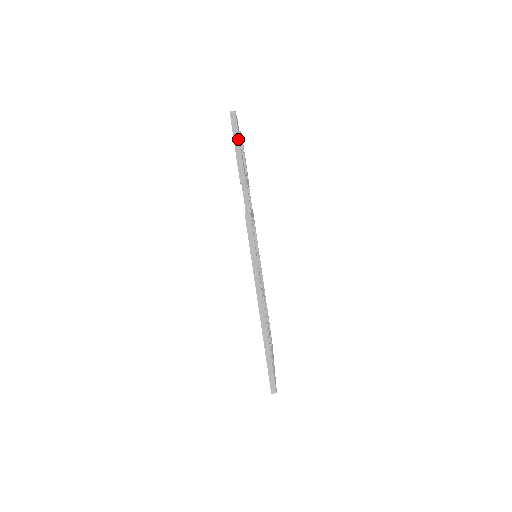
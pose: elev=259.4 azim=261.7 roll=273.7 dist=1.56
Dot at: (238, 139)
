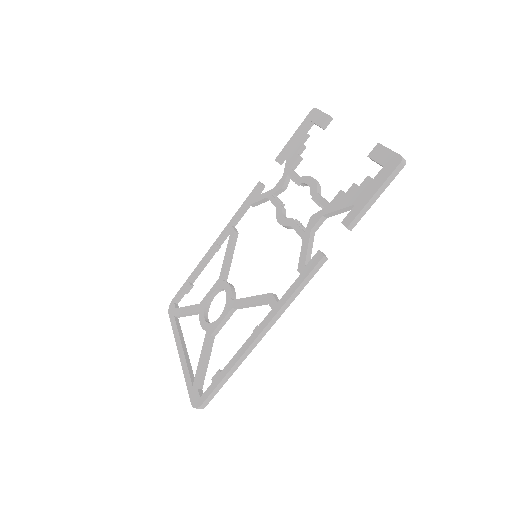
Dot at: (384, 189)
